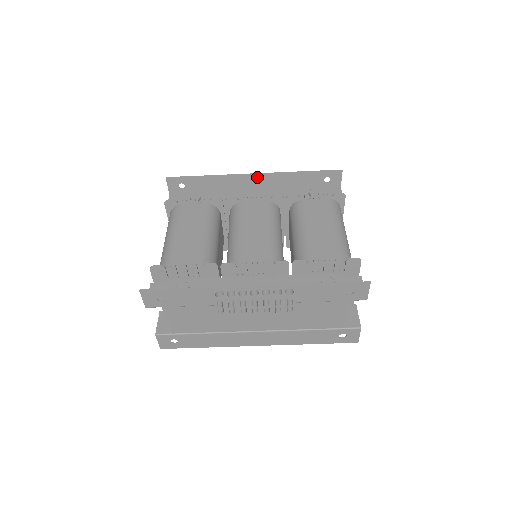
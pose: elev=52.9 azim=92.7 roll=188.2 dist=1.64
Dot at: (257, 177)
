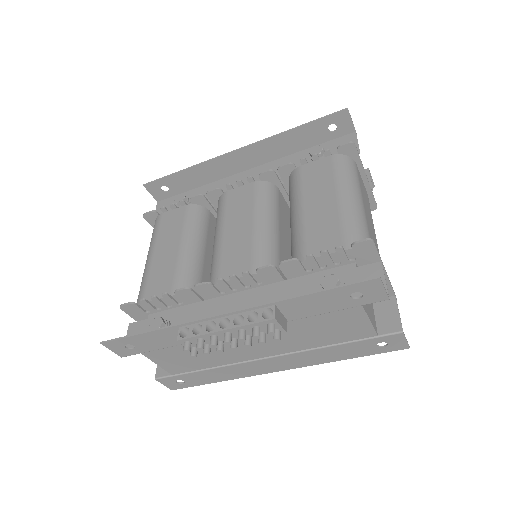
Dot at: (242, 152)
